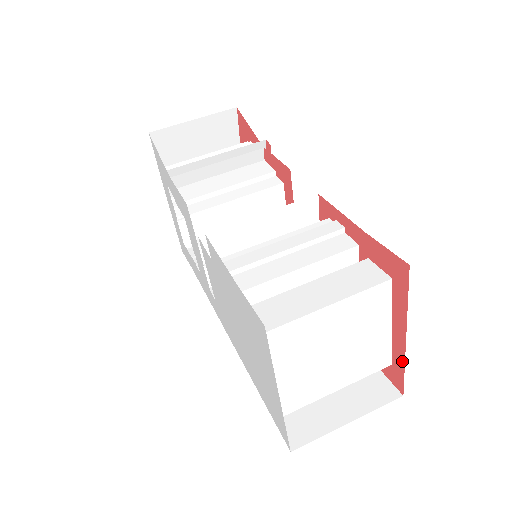
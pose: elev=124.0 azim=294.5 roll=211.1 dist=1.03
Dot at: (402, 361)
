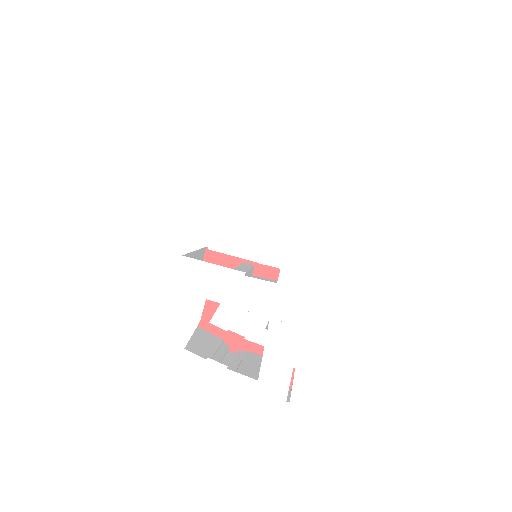
Dot at: occluded
